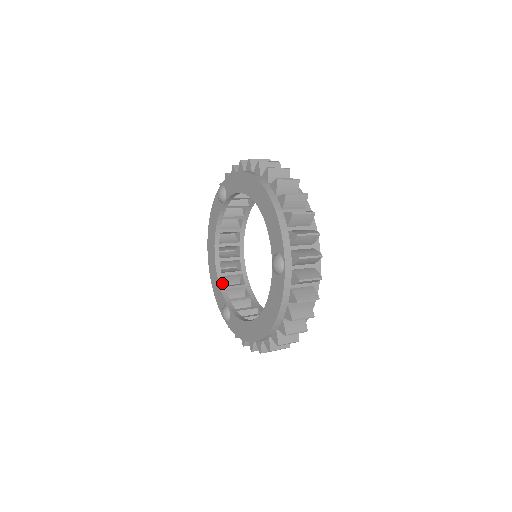
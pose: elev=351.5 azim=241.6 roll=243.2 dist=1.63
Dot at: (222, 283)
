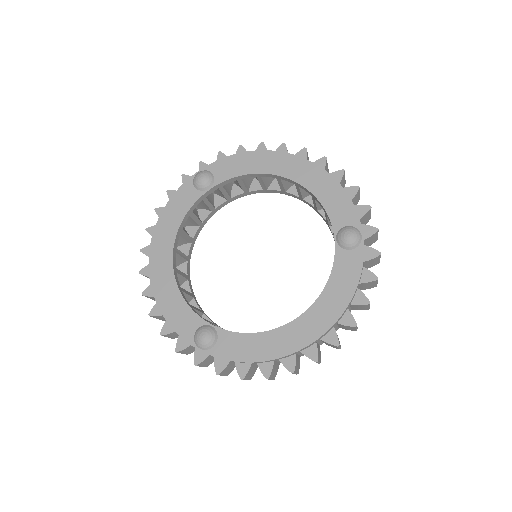
Dot at: occluded
